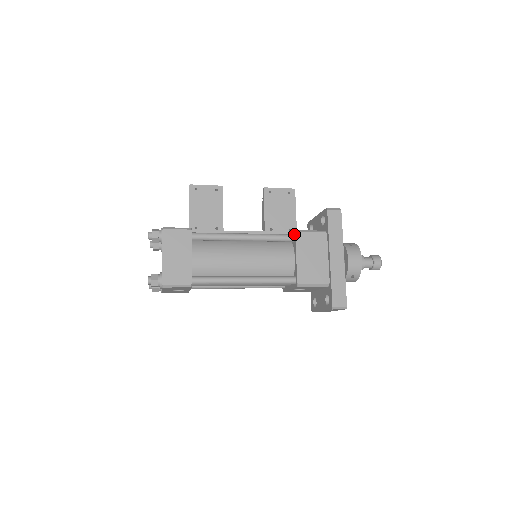
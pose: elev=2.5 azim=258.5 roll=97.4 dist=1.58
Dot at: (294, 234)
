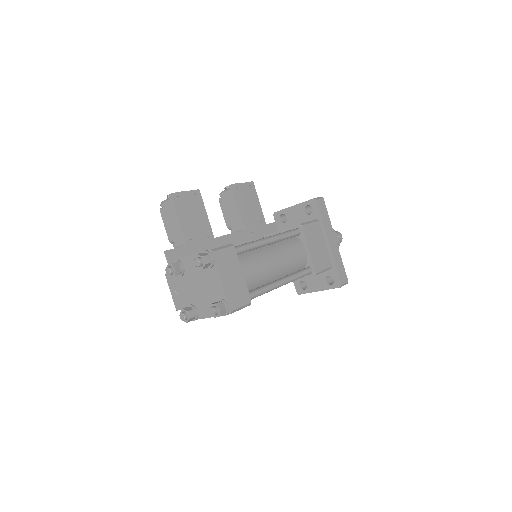
Dot at: (300, 228)
